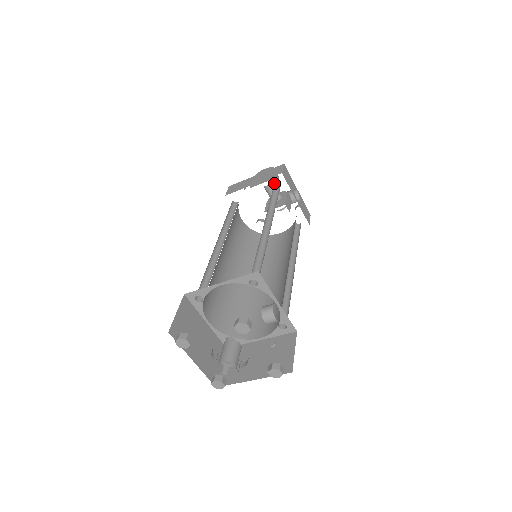
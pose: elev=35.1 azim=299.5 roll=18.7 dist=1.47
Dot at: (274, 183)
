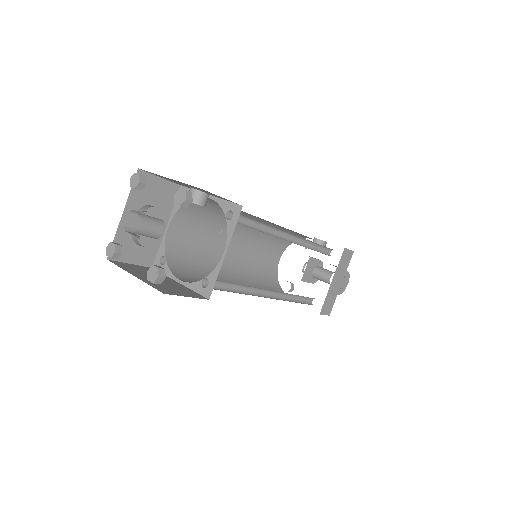
Dot at: occluded
